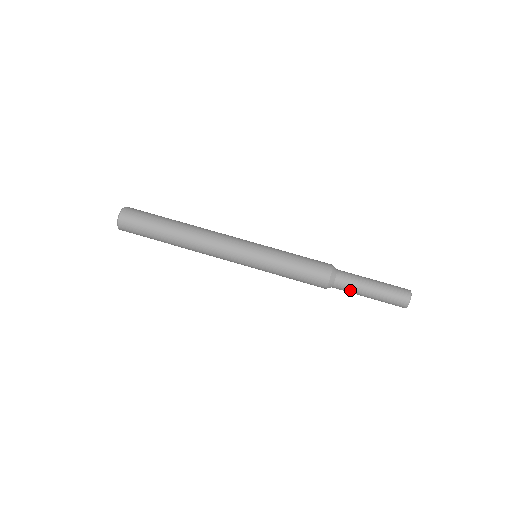
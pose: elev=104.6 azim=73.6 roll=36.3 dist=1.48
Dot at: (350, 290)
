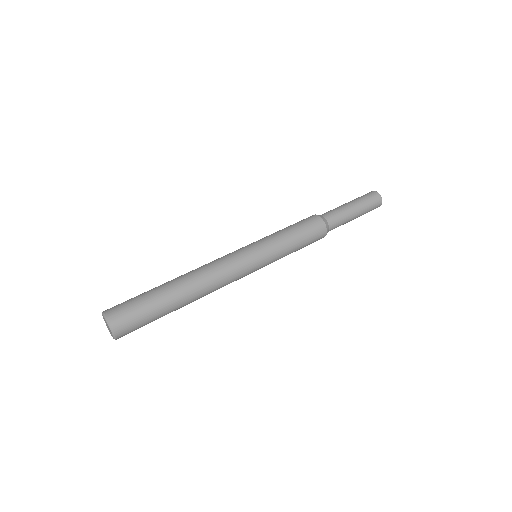
Dot at: (341, 224)
